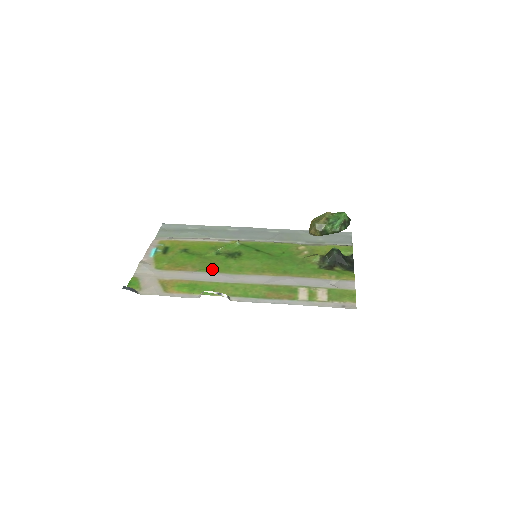
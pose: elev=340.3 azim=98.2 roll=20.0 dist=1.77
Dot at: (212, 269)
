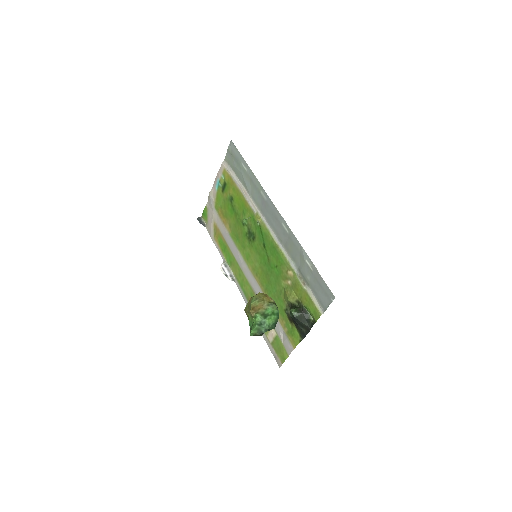
Dot at: (236, 240)
